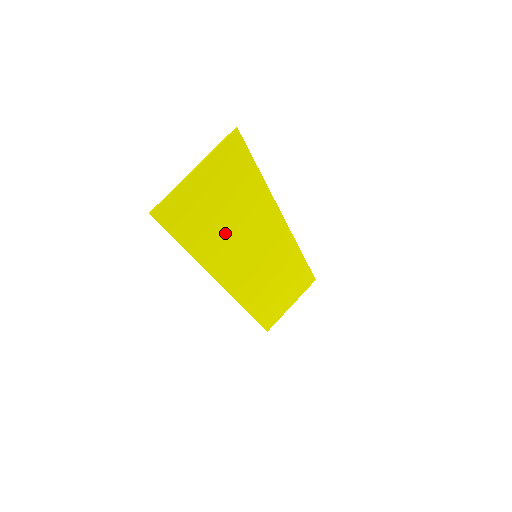
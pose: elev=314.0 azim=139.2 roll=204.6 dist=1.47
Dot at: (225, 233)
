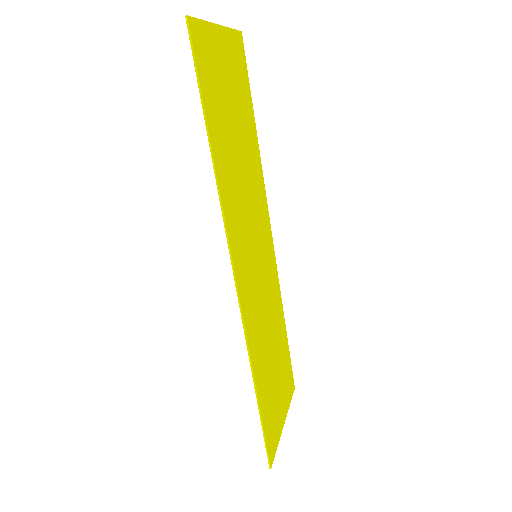
Dot at: (236, 167)
